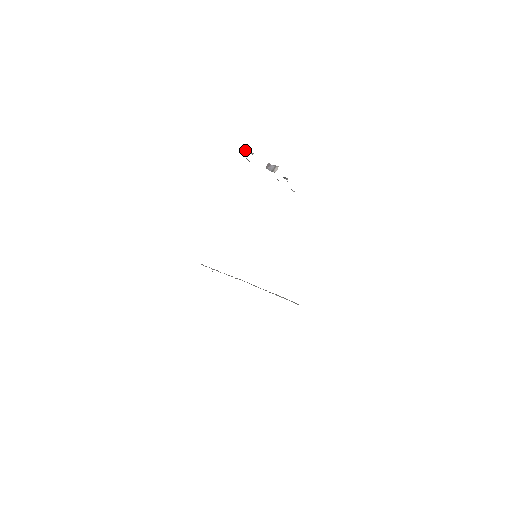
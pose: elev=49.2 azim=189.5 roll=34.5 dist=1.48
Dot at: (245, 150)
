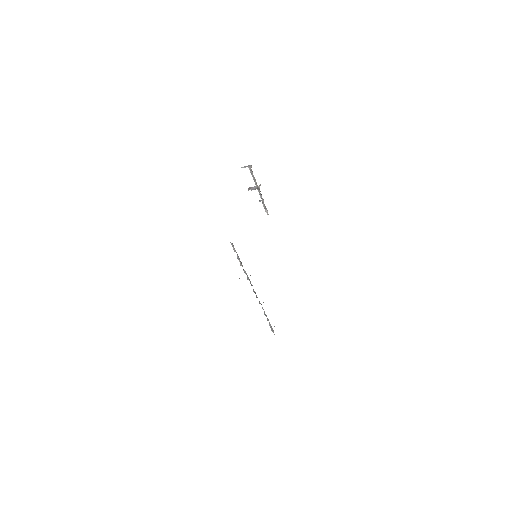
Dot at: (241, 167)
